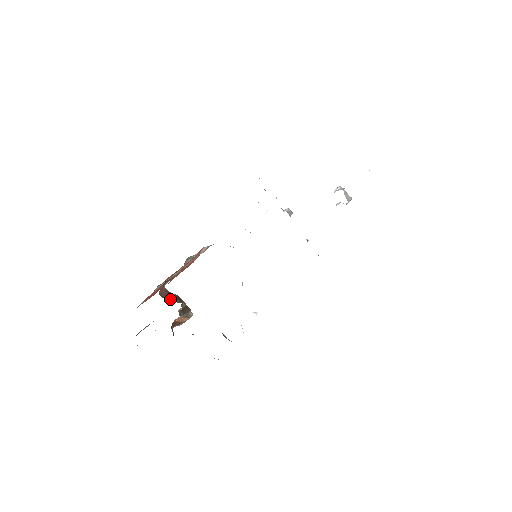
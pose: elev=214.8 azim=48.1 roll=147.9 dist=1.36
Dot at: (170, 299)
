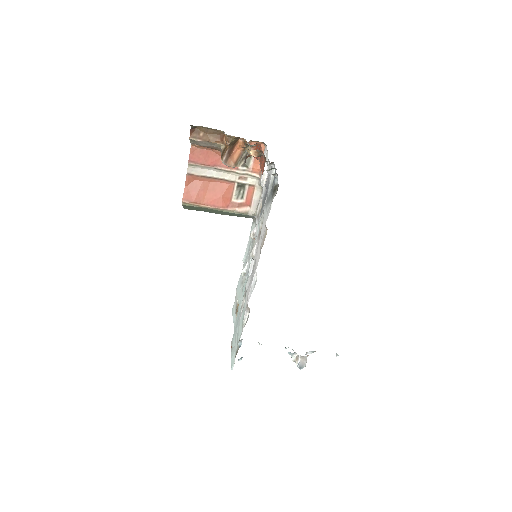
Dot at: occluded
